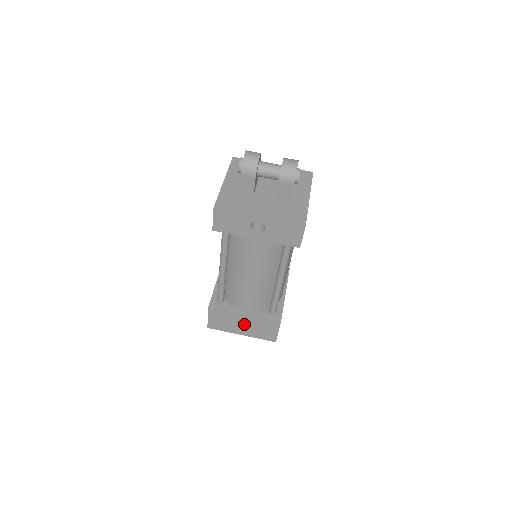
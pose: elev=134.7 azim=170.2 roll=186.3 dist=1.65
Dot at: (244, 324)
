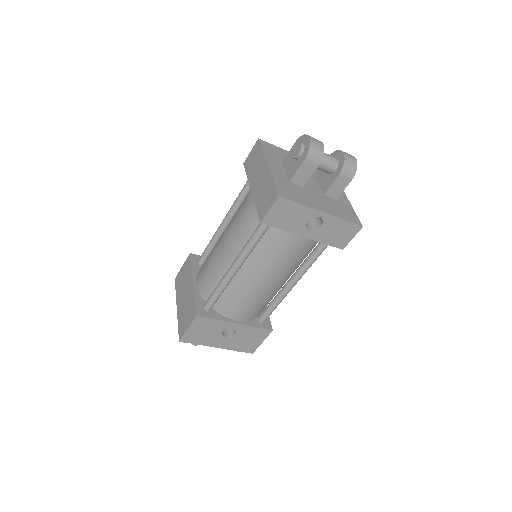
Dot at: (227, 335)
